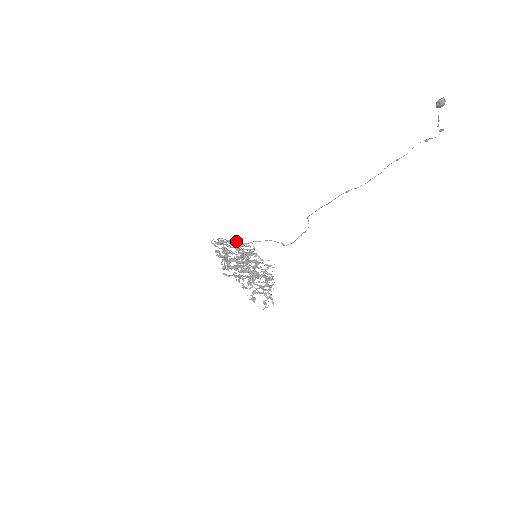
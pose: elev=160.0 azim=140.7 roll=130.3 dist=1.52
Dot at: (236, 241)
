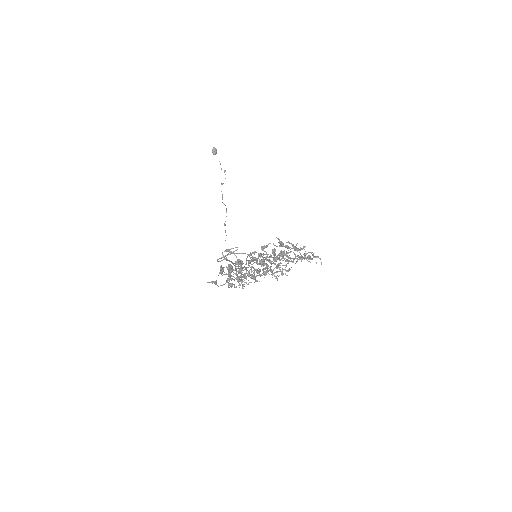
Dot at: occluded
